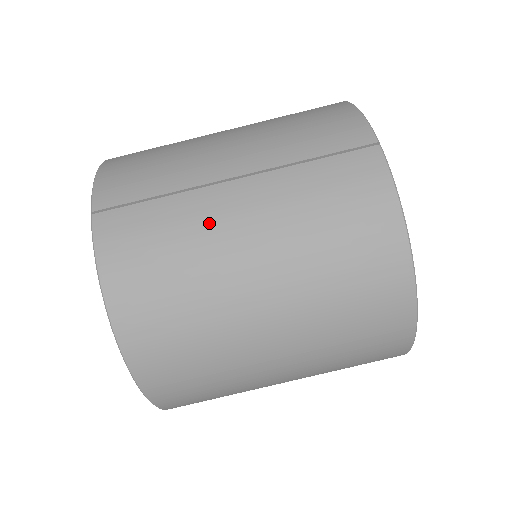
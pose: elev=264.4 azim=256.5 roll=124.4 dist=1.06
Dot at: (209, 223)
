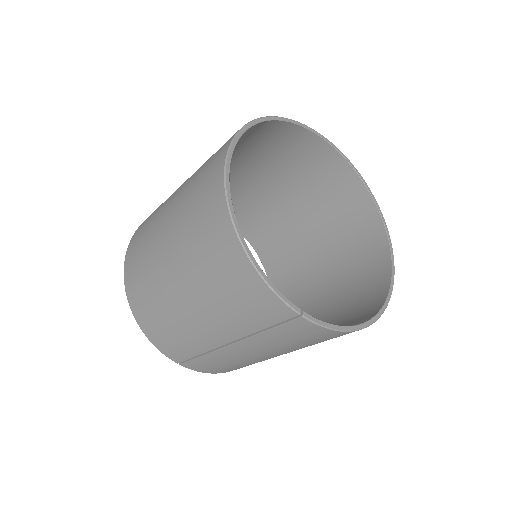
Dot at: (239, 358)
